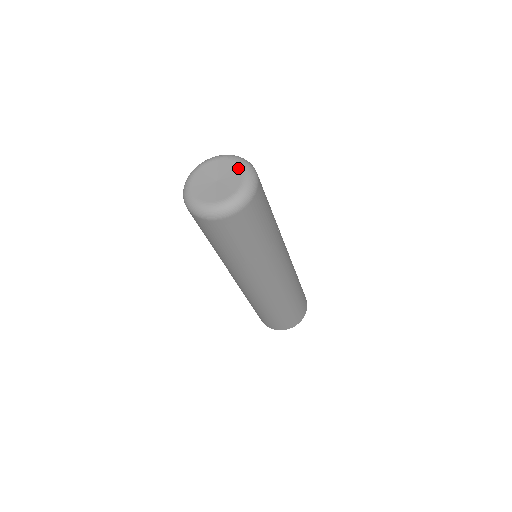
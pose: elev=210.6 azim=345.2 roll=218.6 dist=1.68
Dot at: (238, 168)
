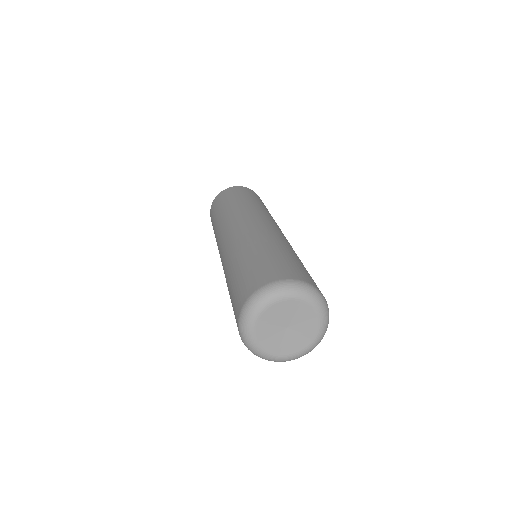
Dot at: (312, 313)
